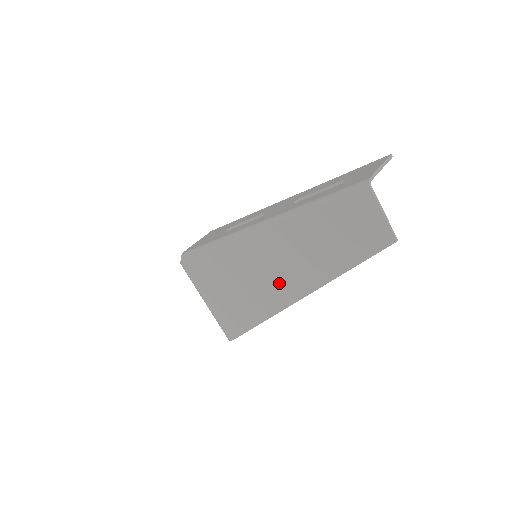
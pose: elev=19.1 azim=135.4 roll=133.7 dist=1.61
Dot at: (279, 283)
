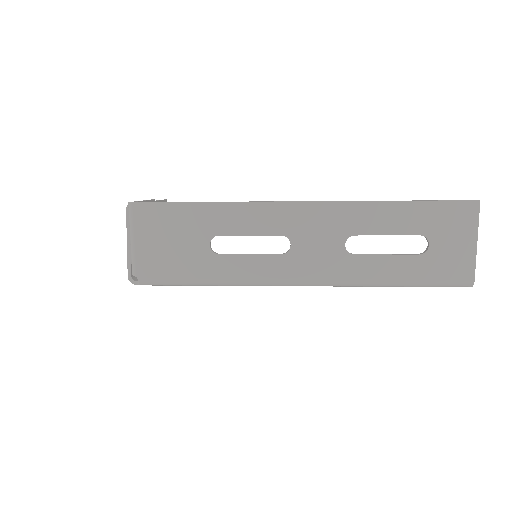
Dot at: occluded
